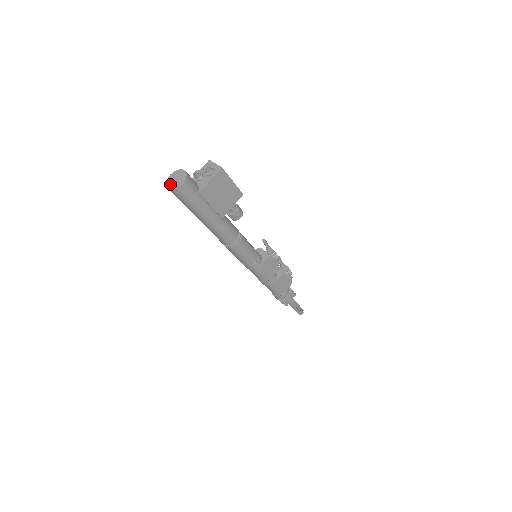
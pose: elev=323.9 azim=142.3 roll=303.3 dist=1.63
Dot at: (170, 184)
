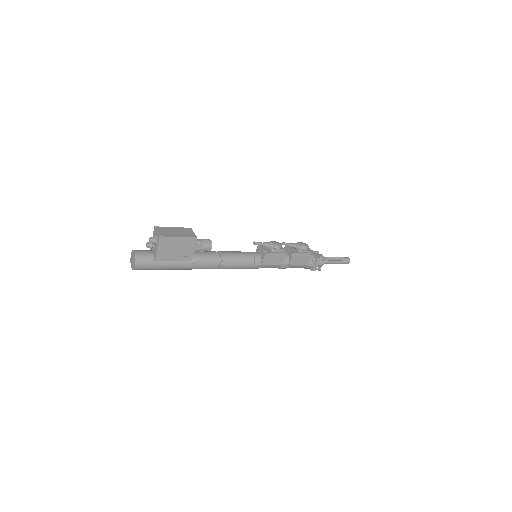
Dot at: (131, 265)
